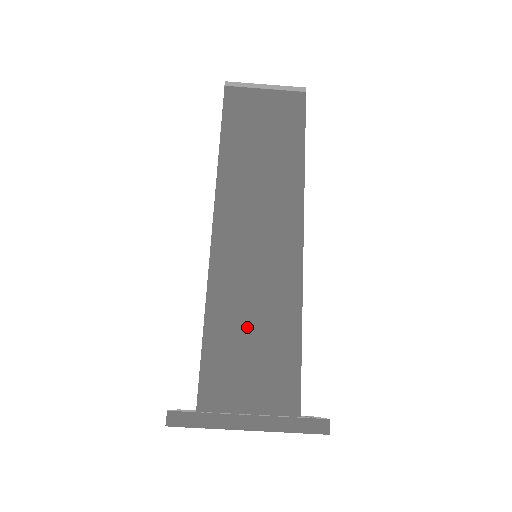
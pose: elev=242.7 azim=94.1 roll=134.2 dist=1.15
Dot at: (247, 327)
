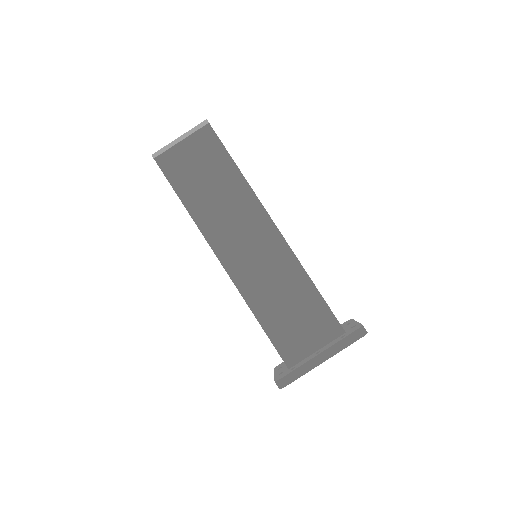
Dot at: (283, 306)
